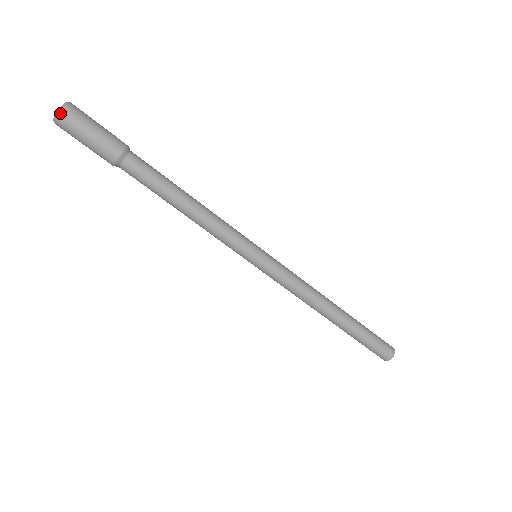
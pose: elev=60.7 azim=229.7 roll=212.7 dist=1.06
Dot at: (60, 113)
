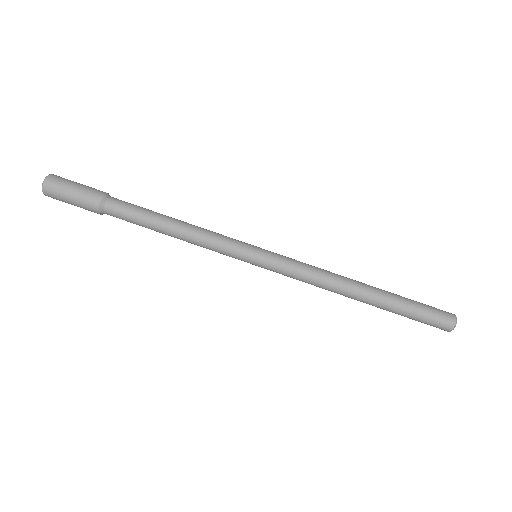
Dot at: (52, 174)
